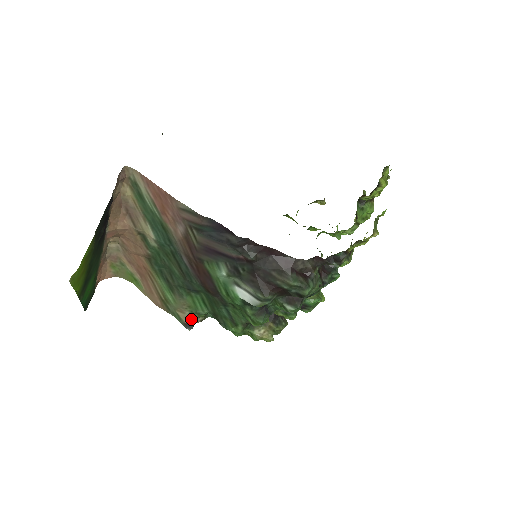
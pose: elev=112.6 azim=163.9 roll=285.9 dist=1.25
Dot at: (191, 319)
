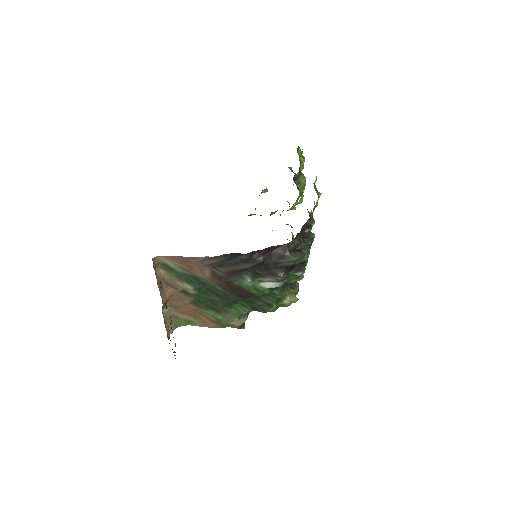
Dot at: (241, 321)
